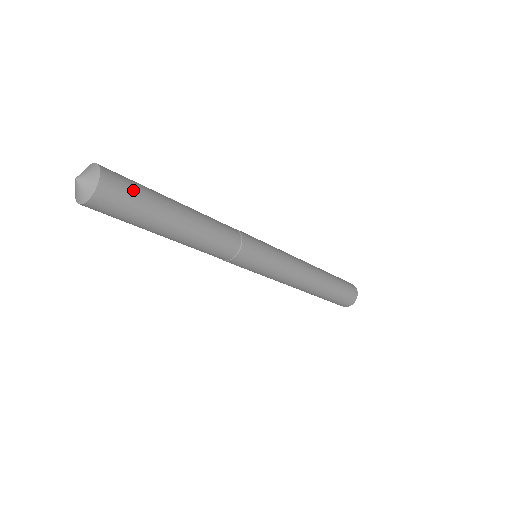
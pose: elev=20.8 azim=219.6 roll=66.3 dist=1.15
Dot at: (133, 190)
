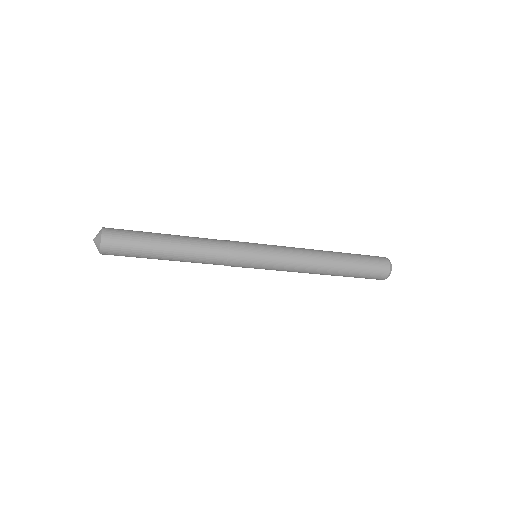
Dot at: (125, 251)
